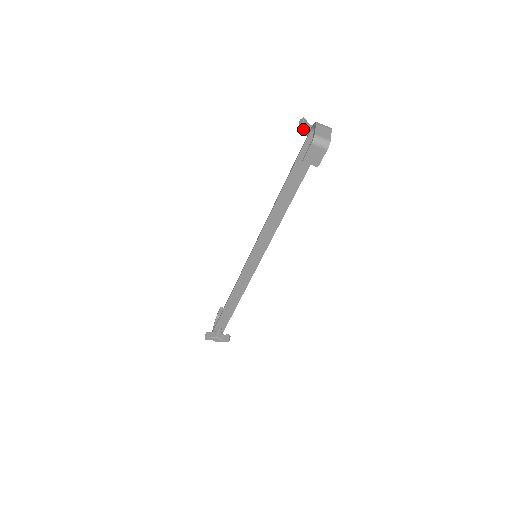
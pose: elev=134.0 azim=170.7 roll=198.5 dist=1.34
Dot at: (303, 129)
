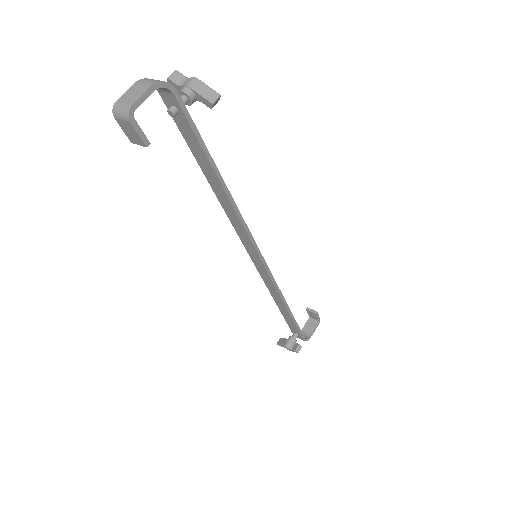
Dot at: occluded
